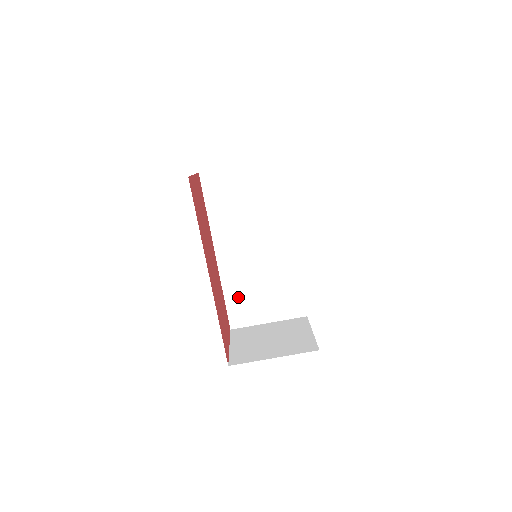
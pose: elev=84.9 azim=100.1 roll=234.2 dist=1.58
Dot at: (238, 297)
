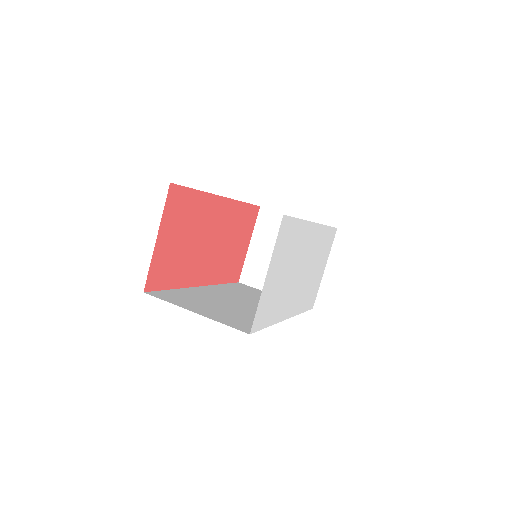
Dot at: (186, 296)
